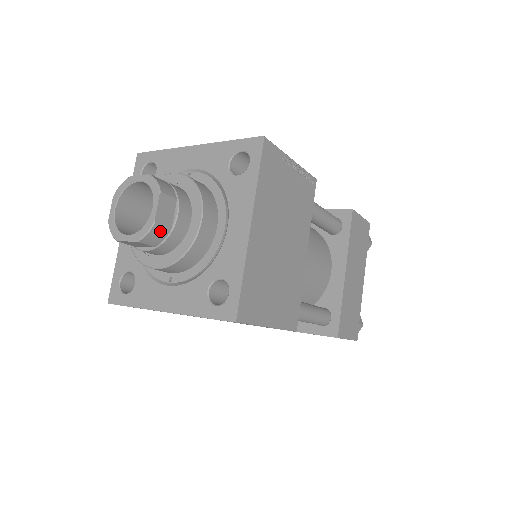
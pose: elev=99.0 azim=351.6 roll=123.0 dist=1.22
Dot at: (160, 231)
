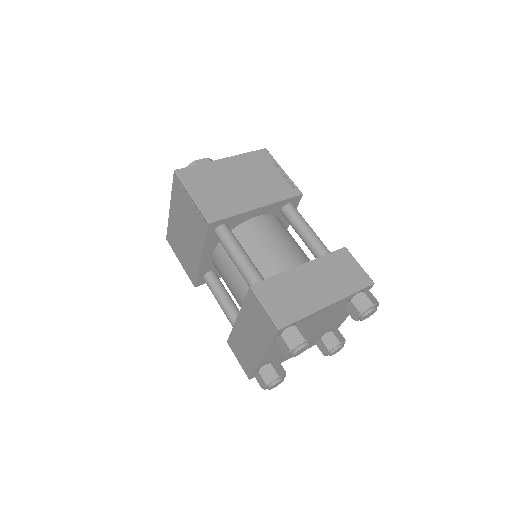
Dot at: occluded
